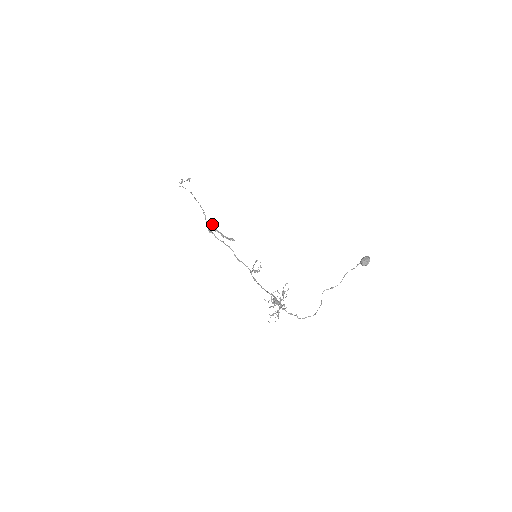
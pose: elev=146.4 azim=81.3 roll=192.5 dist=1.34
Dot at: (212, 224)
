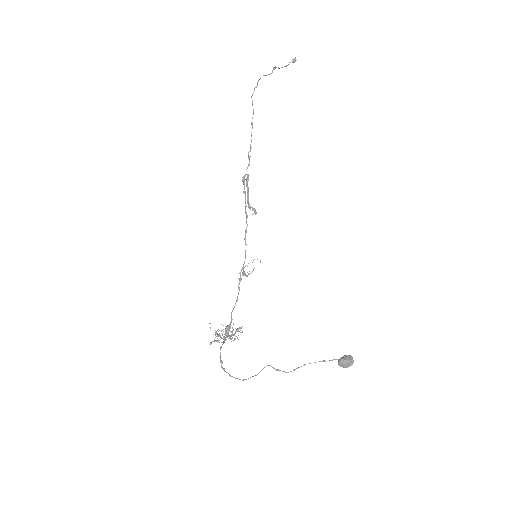
Dot at: (247, 175)
